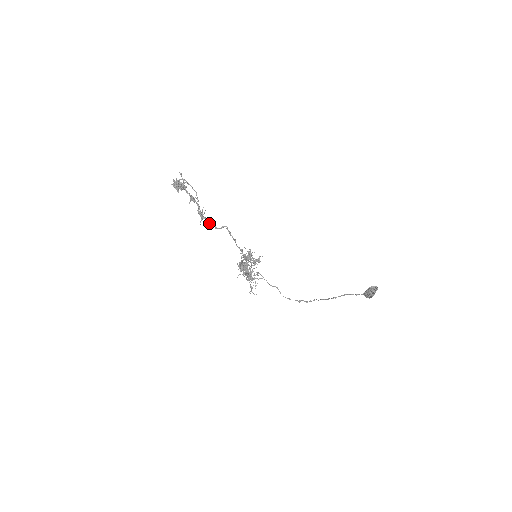
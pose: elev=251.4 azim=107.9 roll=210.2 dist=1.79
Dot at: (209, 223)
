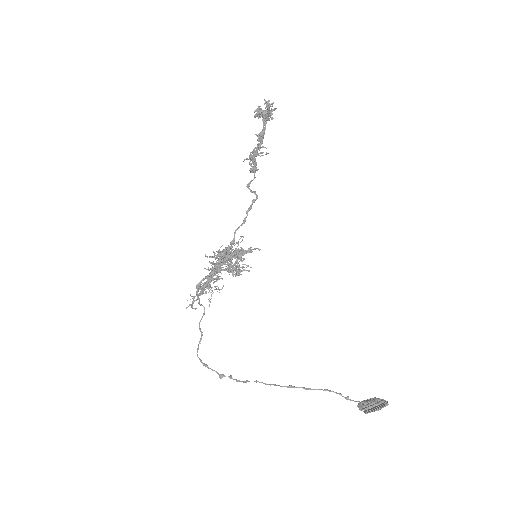
Dot at: (256, 168)
